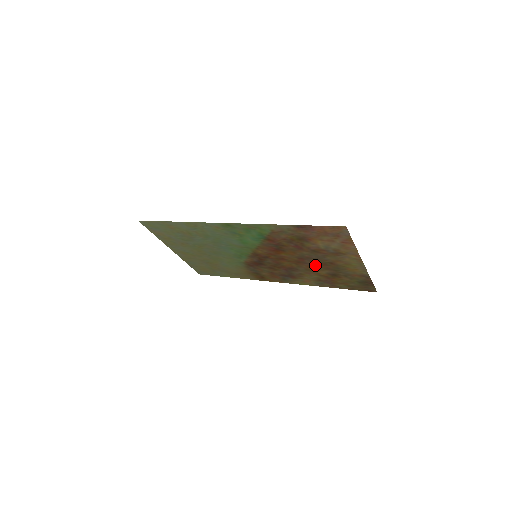
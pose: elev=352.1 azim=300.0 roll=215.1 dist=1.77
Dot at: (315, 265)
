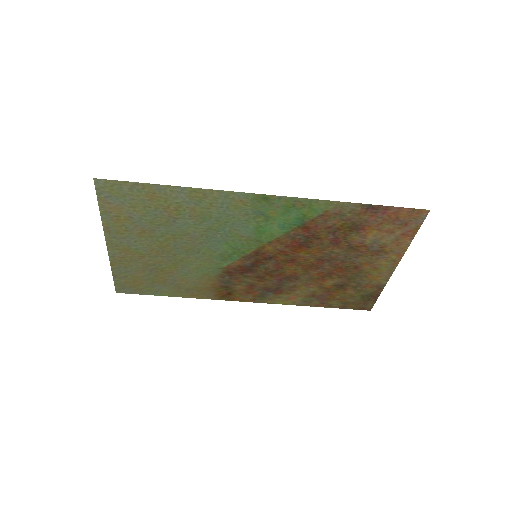
Dot at: (330, 271)
